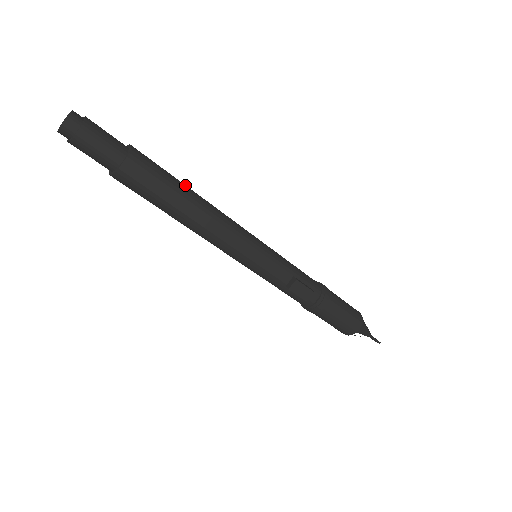
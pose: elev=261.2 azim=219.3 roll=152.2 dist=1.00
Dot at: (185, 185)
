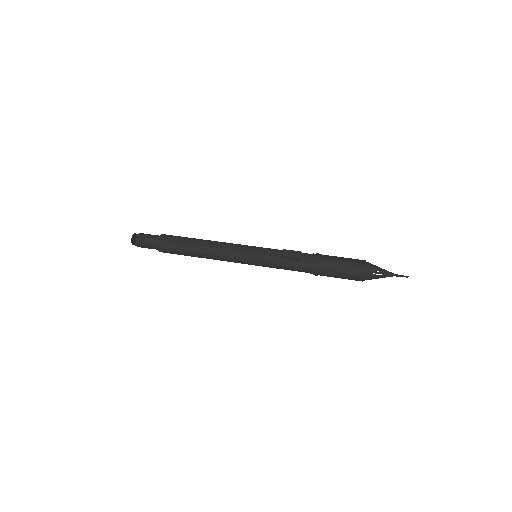
Dot at: occluded
